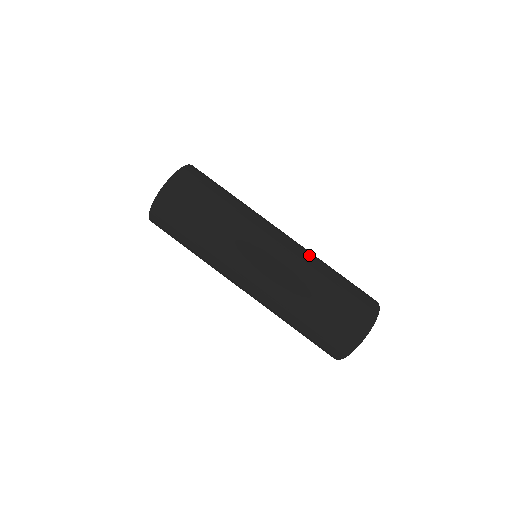
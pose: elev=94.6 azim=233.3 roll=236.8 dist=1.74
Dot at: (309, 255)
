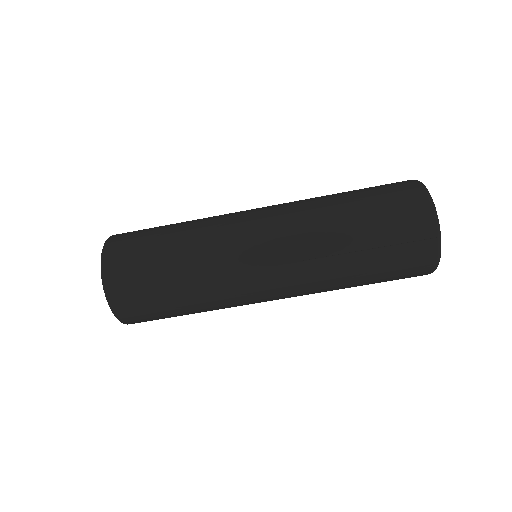
Dot at: (313, 258)
